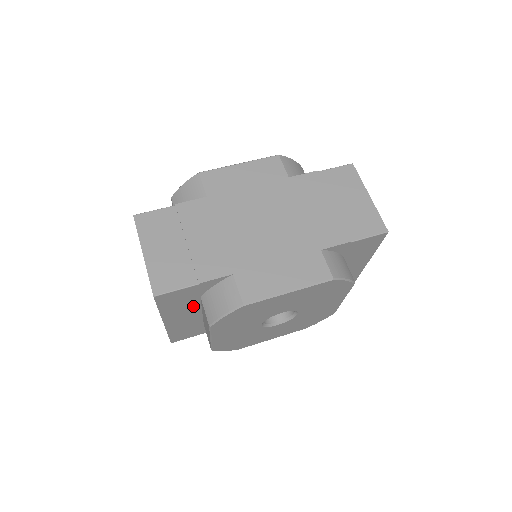
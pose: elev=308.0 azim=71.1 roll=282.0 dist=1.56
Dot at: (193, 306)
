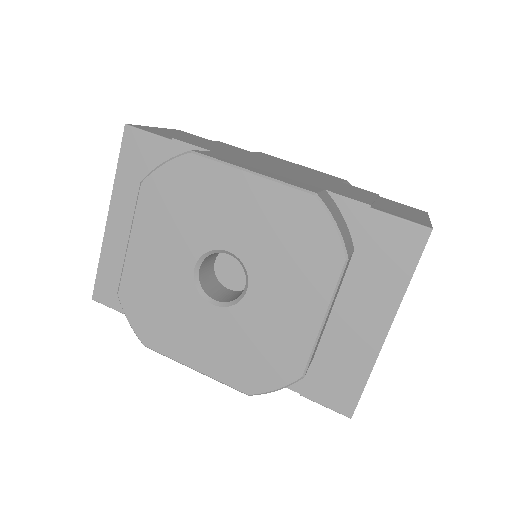
Dot at: occluded
